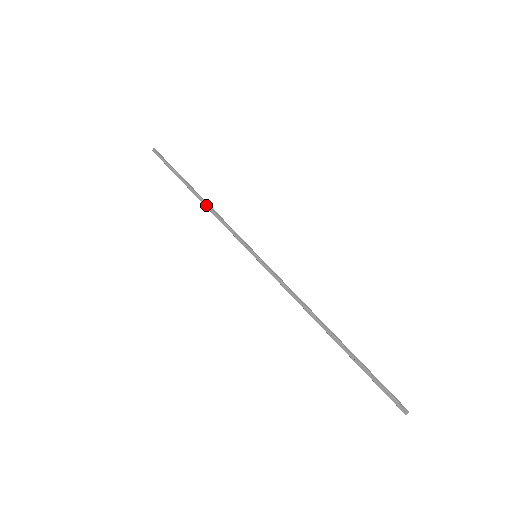
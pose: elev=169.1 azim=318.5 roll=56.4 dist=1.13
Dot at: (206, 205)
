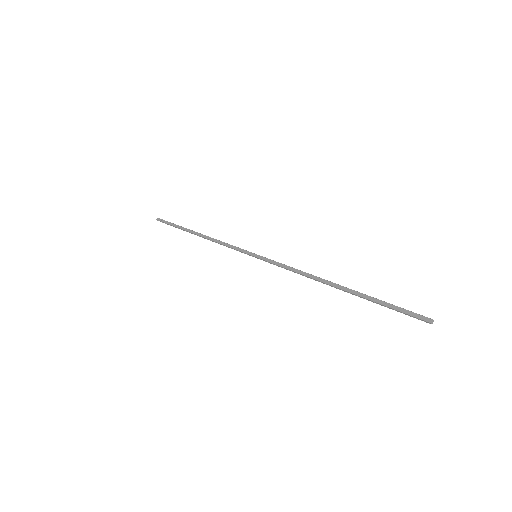
Dot at: (207, 237)
